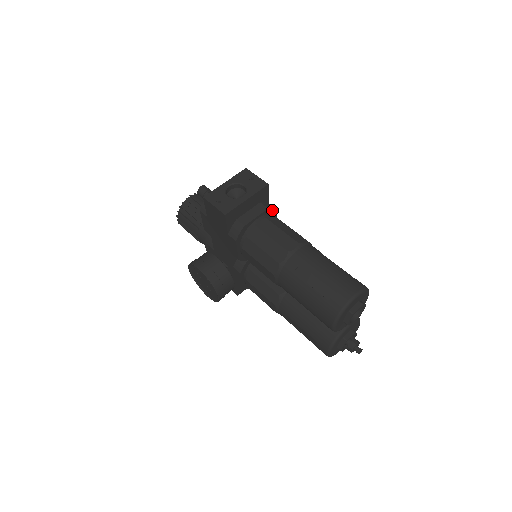
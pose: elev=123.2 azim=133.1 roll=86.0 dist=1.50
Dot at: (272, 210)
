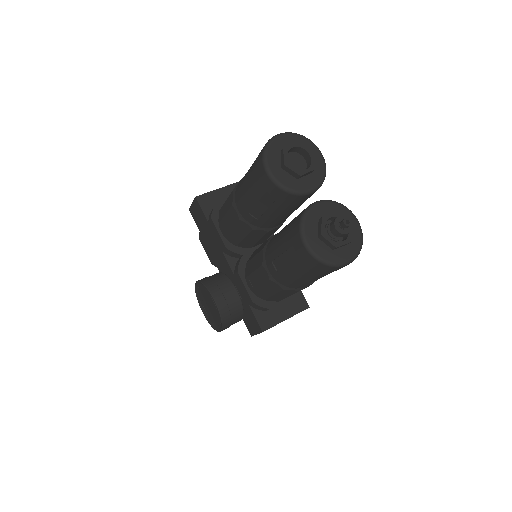
Dot at: occluded
